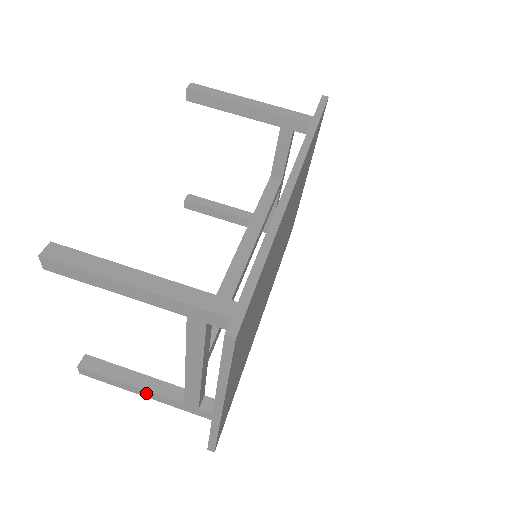
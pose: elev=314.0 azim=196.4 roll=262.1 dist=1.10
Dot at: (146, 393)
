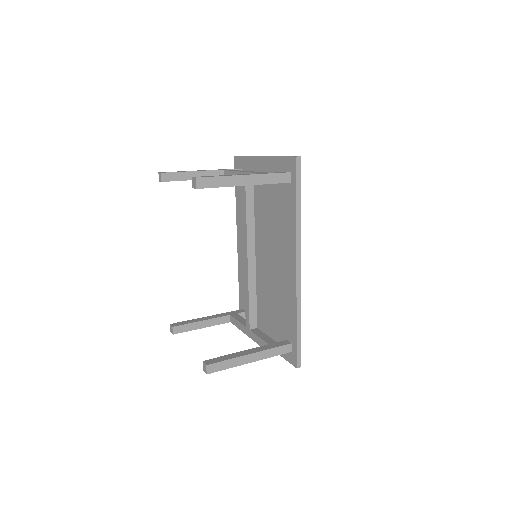
Dot at: (210, 325)
